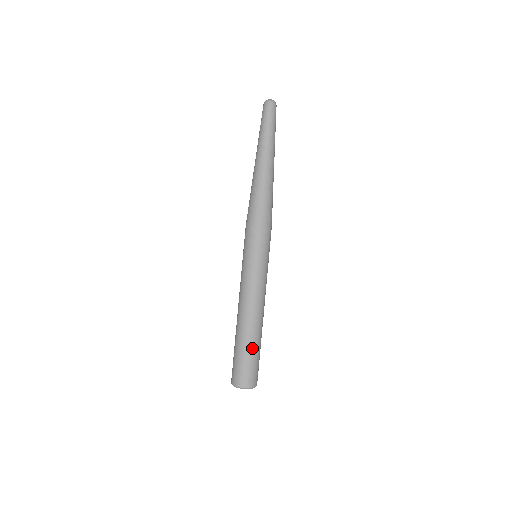
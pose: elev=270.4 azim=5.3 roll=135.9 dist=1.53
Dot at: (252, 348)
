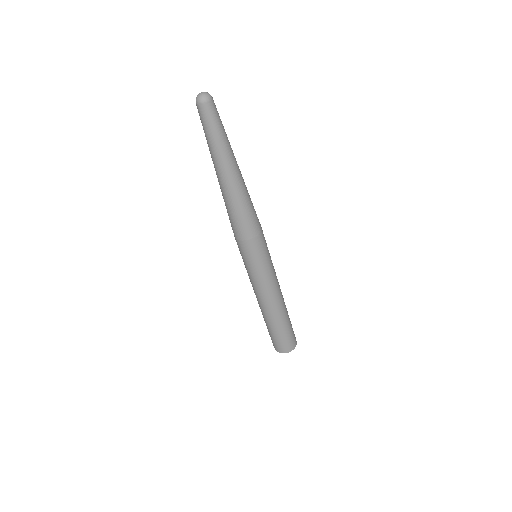
Dot at: (285, 326)
